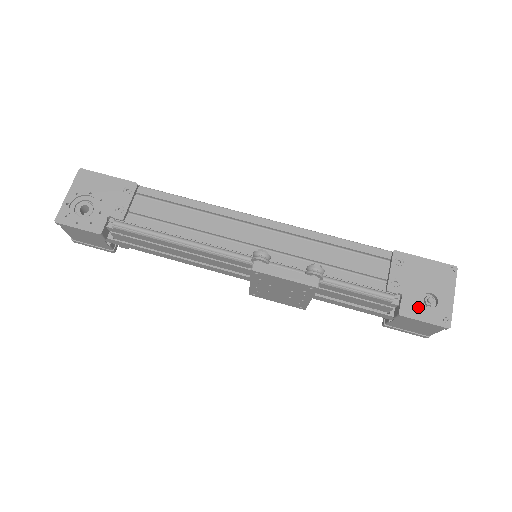
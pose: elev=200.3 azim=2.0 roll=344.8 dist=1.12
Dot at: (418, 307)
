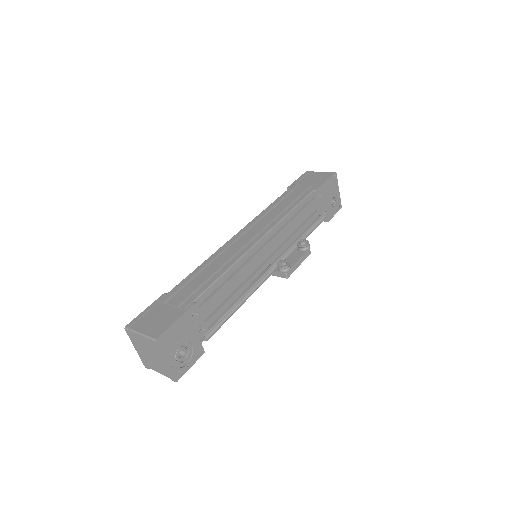
Dot at: (331, 211)
